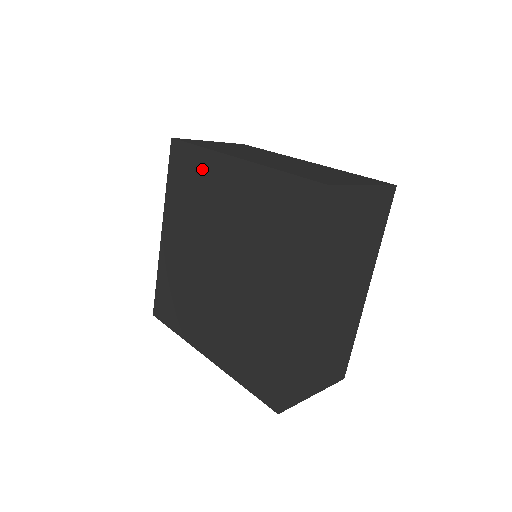
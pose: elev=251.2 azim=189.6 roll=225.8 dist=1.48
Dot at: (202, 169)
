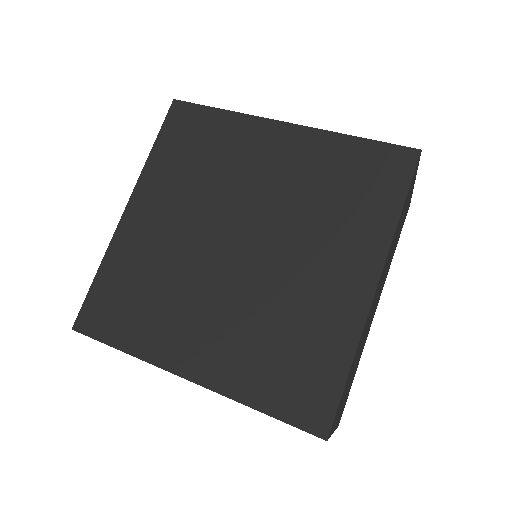
Dot at: (224, 133)
